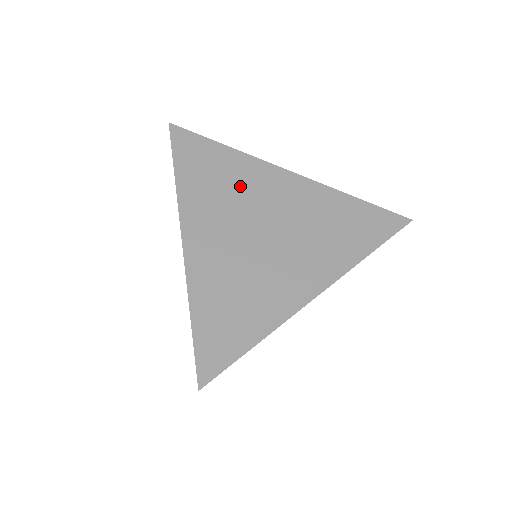
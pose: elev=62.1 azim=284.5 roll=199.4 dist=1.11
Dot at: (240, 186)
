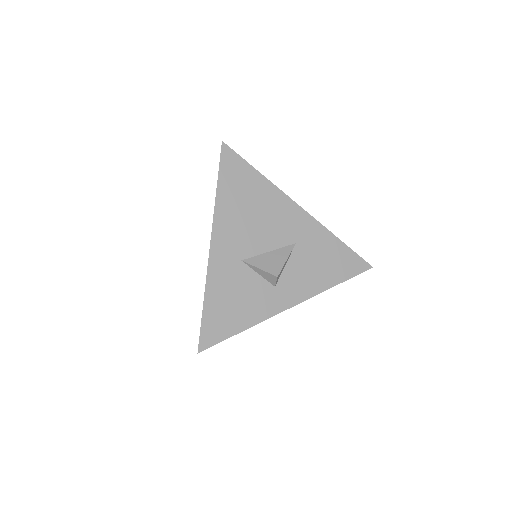
Dot at: occluded
